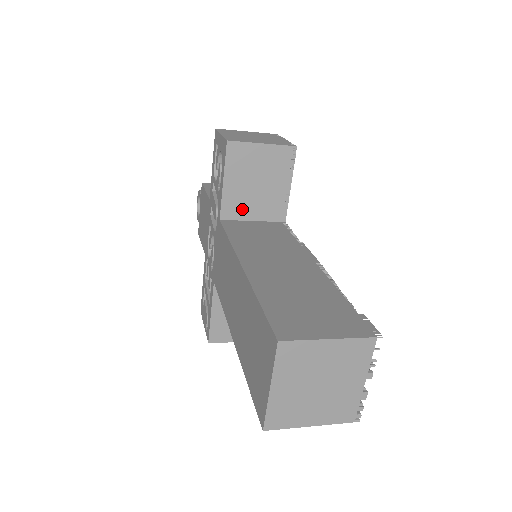
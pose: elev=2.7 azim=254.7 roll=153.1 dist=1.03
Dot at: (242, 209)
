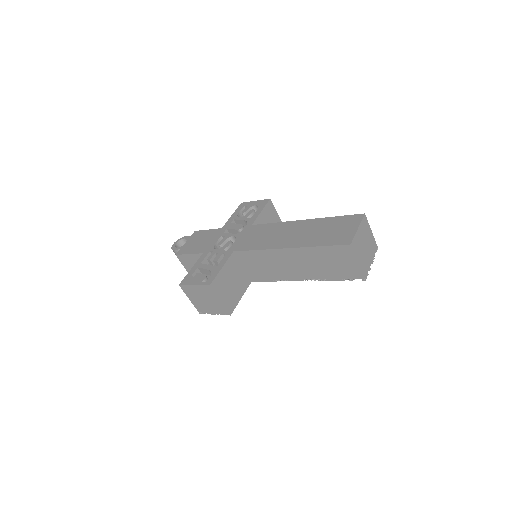
Dot at: occluded
